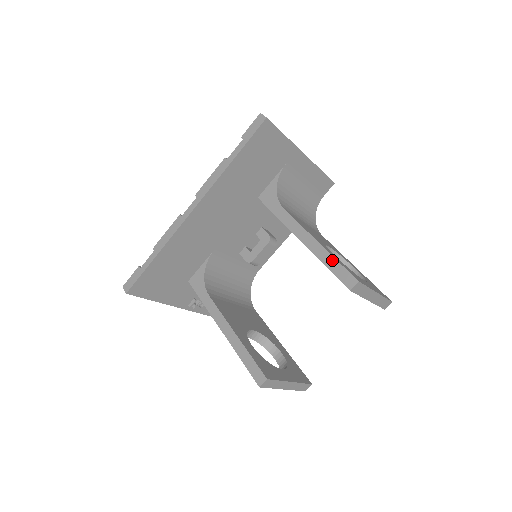
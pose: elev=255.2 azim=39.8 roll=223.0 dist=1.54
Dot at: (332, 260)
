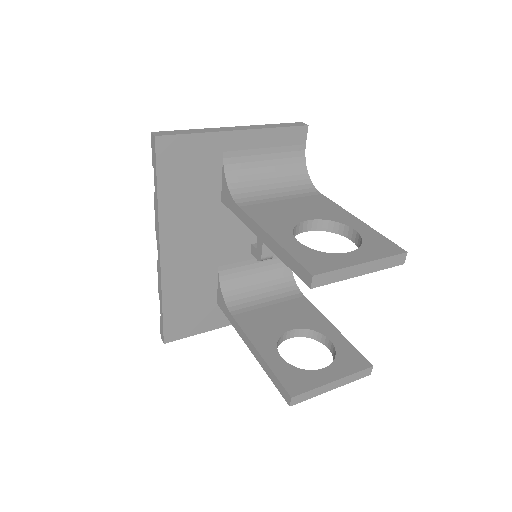
Dot at: (286, 256)
